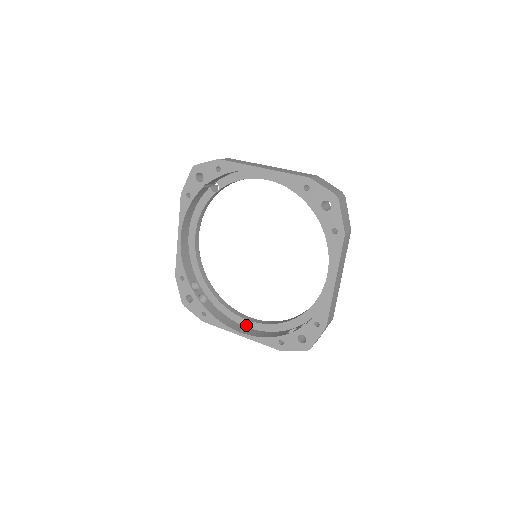
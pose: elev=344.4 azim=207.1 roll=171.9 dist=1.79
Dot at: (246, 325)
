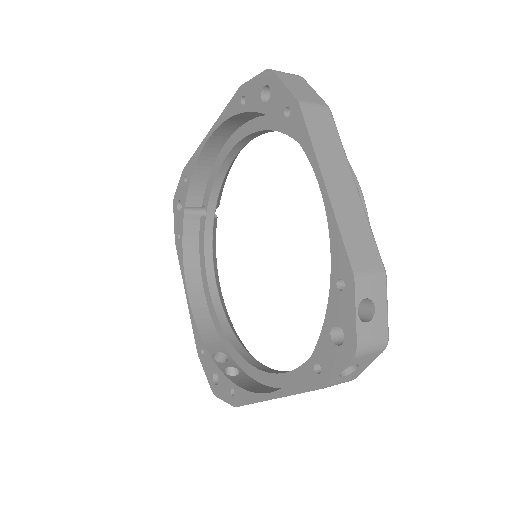
Dot at: occluded
